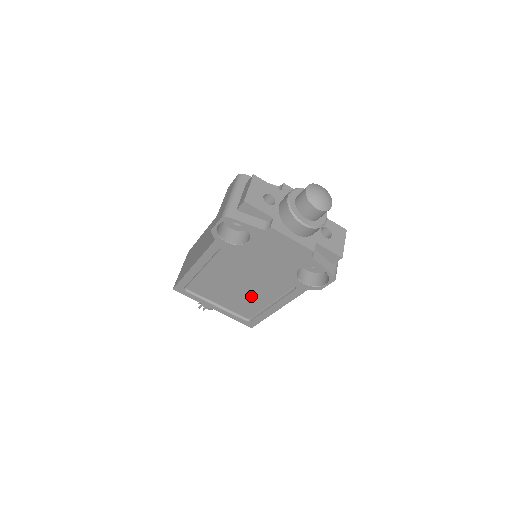
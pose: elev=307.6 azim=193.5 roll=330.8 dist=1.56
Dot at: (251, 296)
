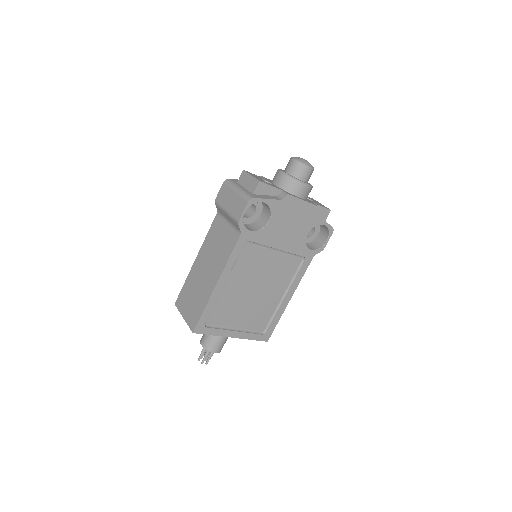
Dot at: (267, 296)
